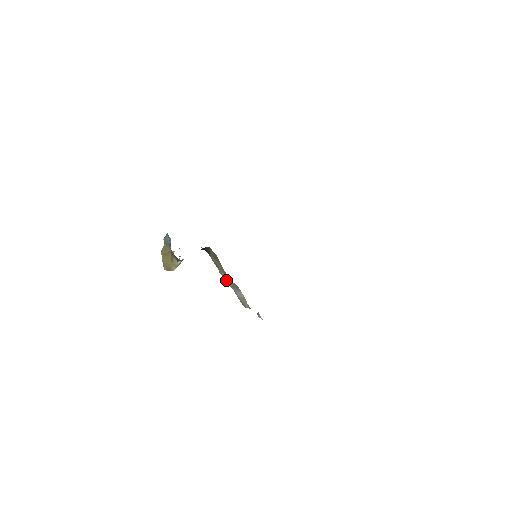
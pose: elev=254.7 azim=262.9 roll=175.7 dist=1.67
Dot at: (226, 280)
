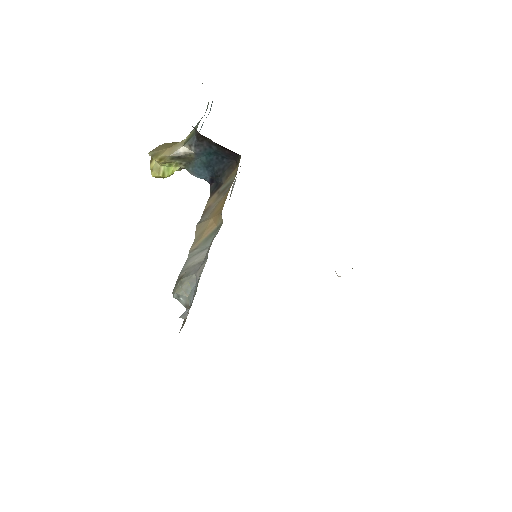
Dot at: (195, 237)
